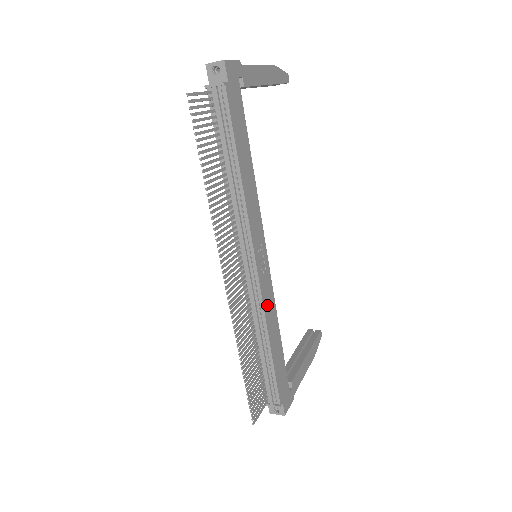
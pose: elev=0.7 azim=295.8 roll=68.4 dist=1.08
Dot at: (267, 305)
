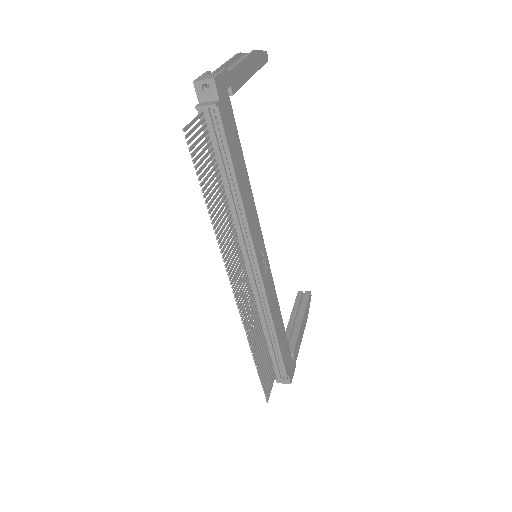
Dot at: (271, 300)
